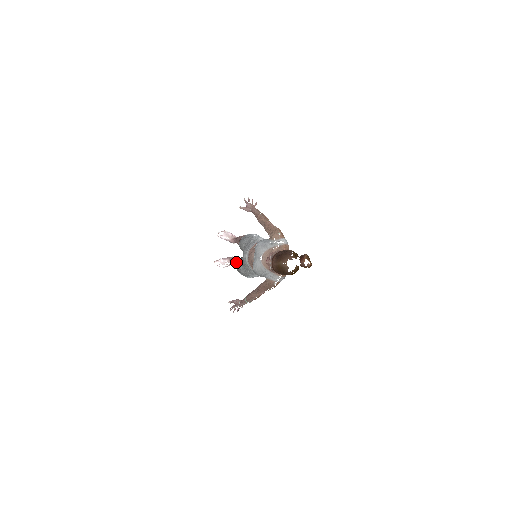
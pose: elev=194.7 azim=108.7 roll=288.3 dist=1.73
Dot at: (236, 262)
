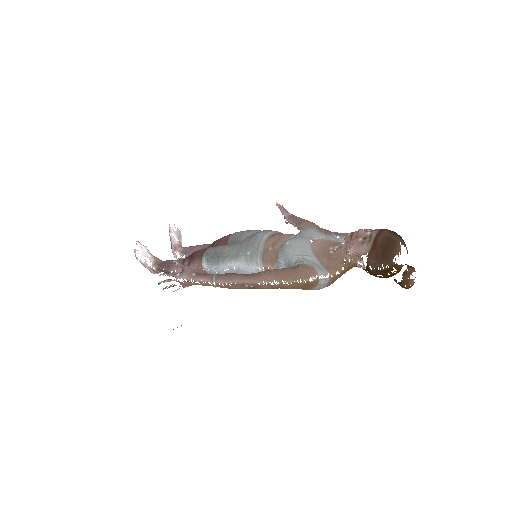
Dot at: occluded
